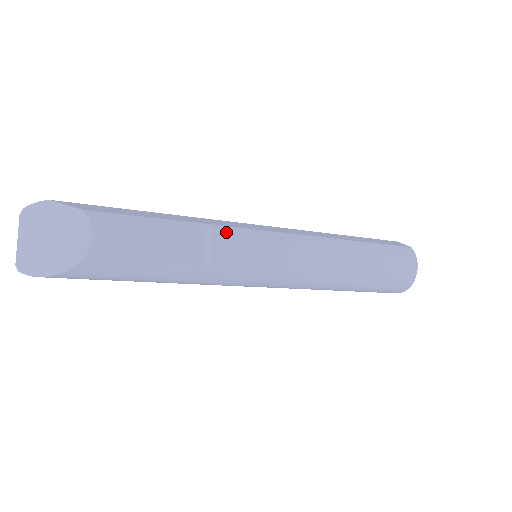
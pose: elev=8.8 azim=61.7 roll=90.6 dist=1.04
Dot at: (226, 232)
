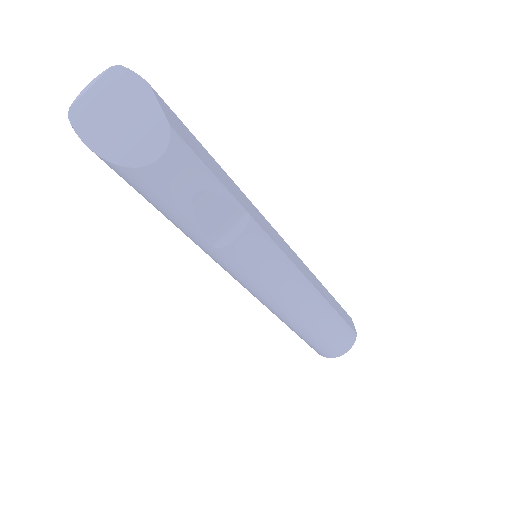
Dot at: (256, 232)
